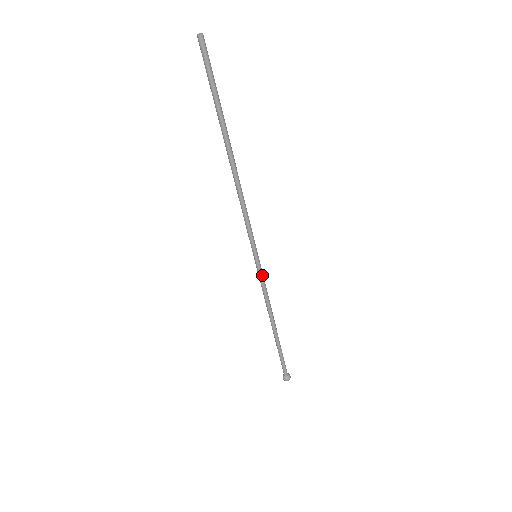
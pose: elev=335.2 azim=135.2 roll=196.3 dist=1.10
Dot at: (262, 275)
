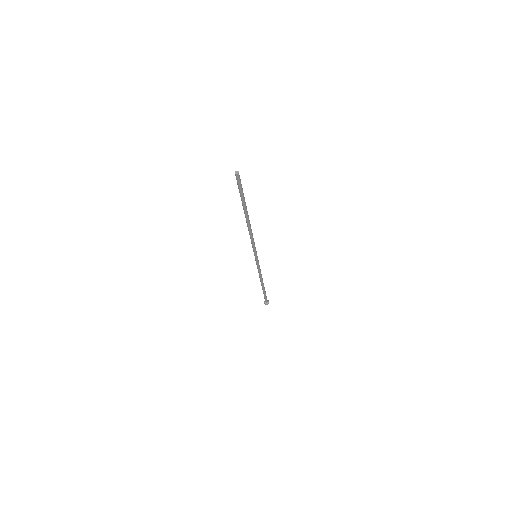
Dot at: occluded
